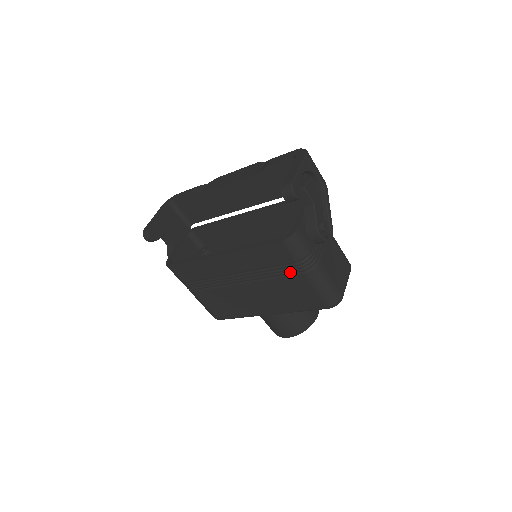
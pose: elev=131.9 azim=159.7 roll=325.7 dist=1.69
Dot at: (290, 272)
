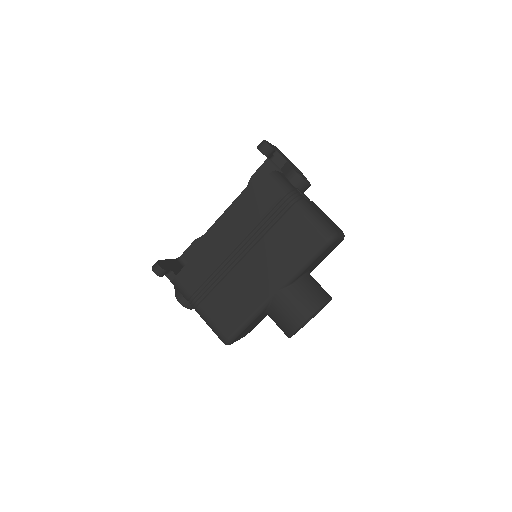
Dot at: (280, 213)
